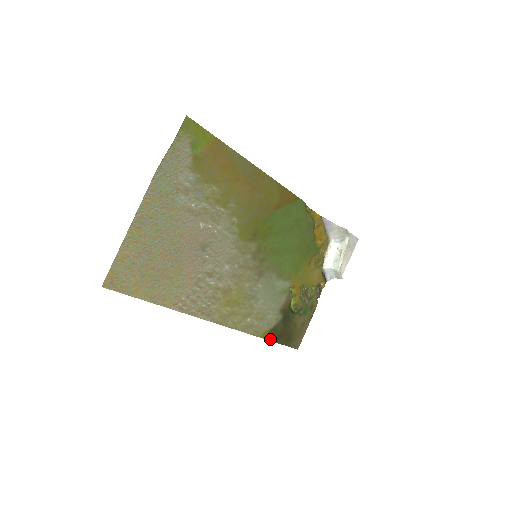
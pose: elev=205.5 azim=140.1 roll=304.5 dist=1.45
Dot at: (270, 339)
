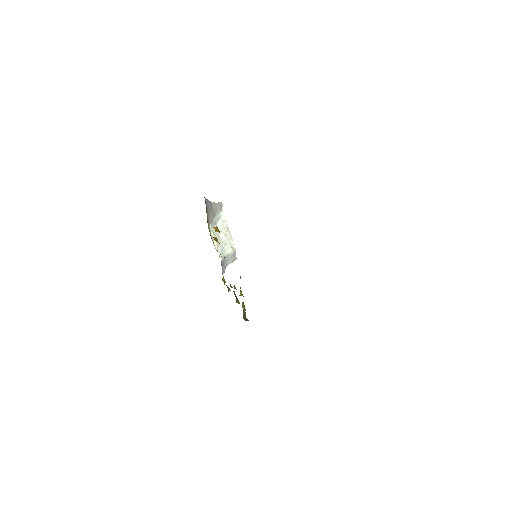
Dot at: occluded
